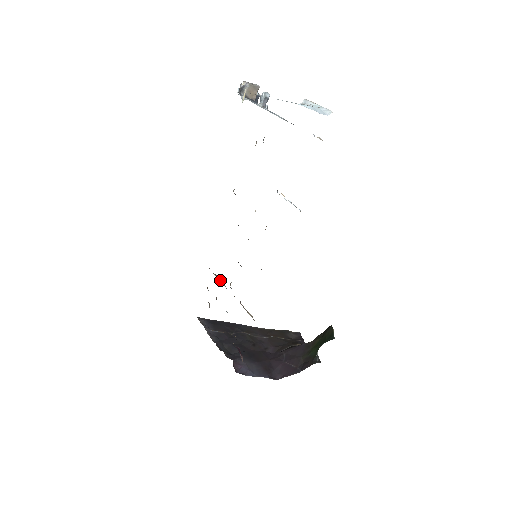
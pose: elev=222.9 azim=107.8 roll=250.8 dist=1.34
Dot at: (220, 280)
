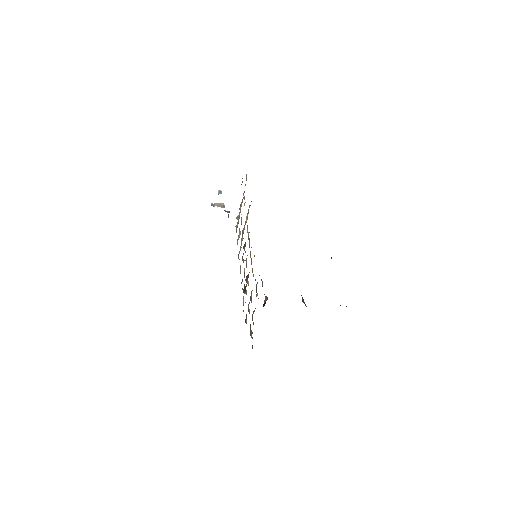
Dot at: occluded
